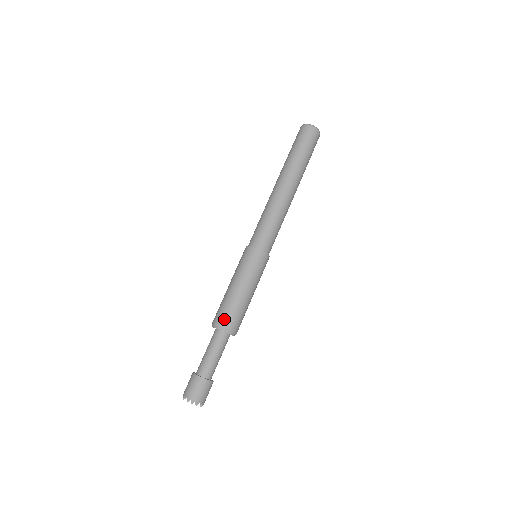
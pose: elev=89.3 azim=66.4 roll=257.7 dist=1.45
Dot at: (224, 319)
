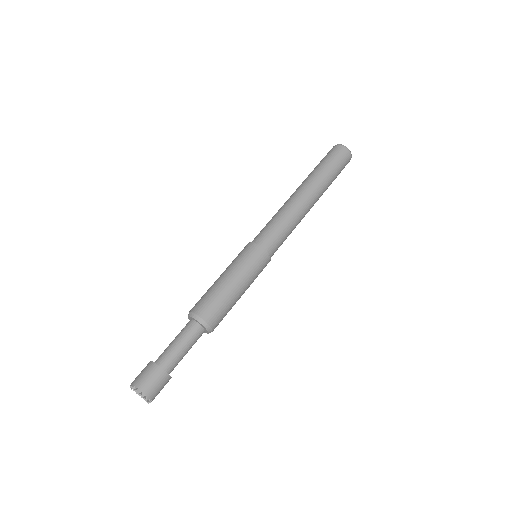
Dot at: (207, 312)
